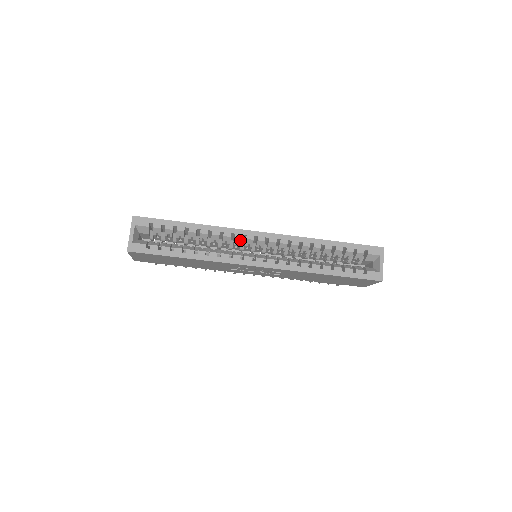
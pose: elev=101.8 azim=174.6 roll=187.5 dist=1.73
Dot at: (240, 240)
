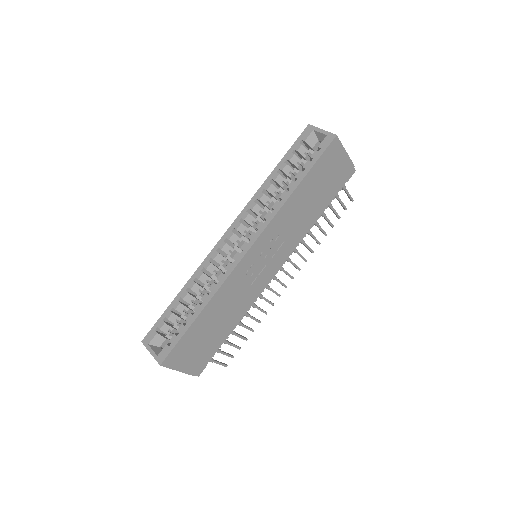
Dot at: (220, 256)
